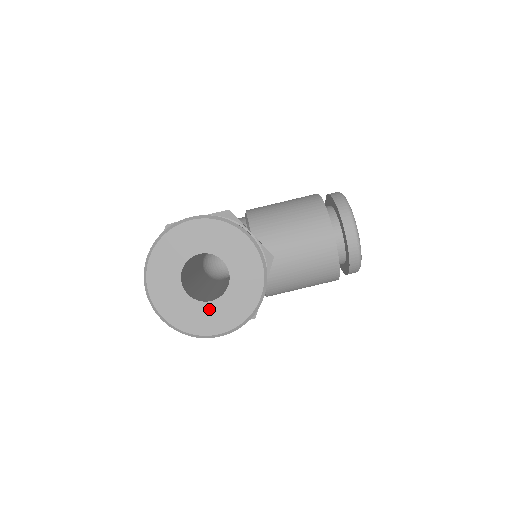
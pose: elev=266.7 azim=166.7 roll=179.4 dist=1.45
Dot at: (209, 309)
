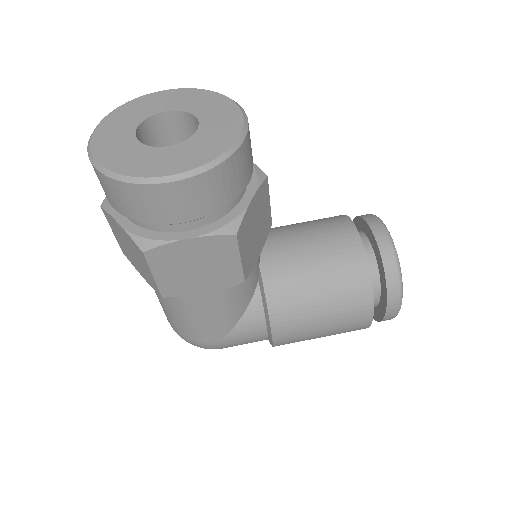
Dot at: (163, 153)
